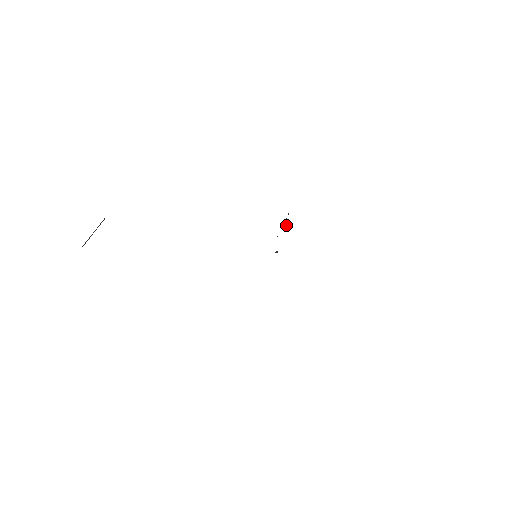
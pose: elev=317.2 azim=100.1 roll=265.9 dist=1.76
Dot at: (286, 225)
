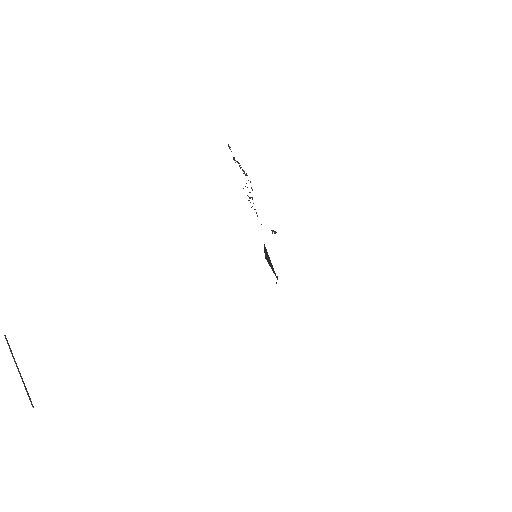
Dot at: (245, 174)
